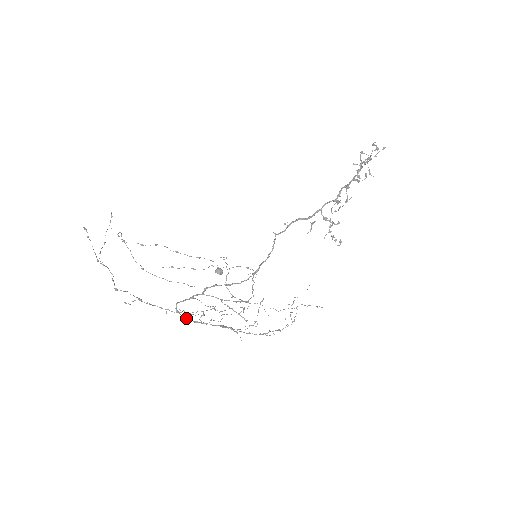
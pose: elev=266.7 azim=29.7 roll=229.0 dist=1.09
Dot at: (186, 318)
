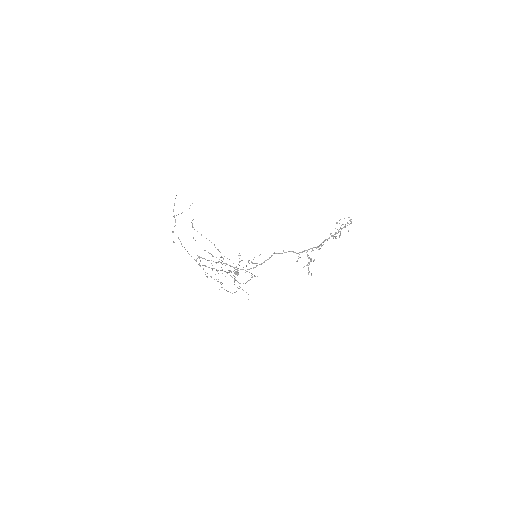
Dot at: (199, 265)
